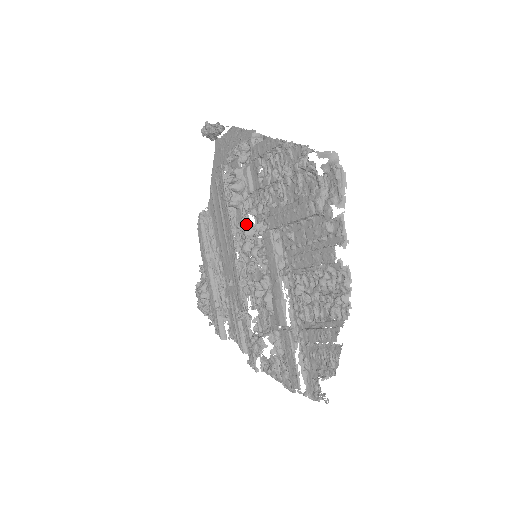
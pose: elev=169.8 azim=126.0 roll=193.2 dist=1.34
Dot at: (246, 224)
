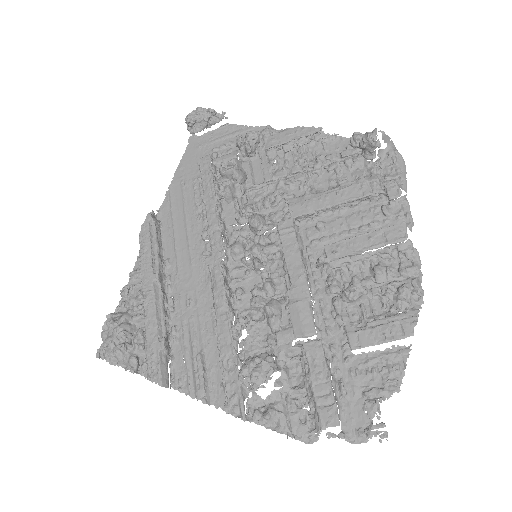
Dot at: (251, 214)
